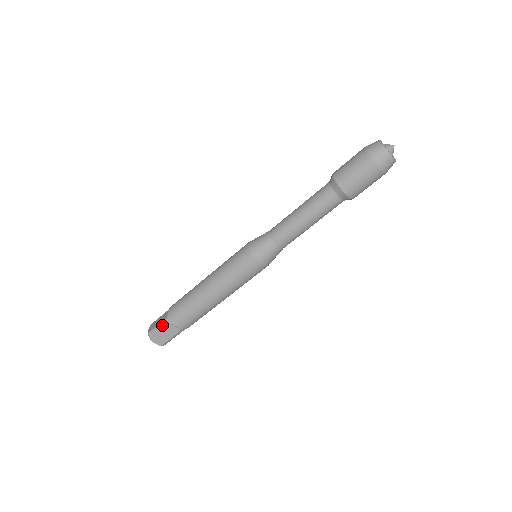
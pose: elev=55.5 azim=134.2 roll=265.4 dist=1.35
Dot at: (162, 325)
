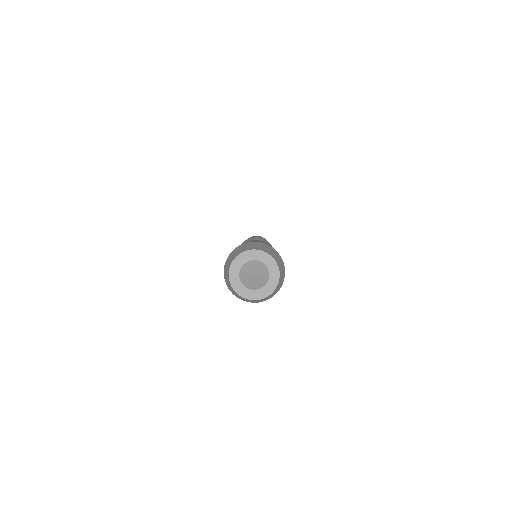
Dot at: occluded
